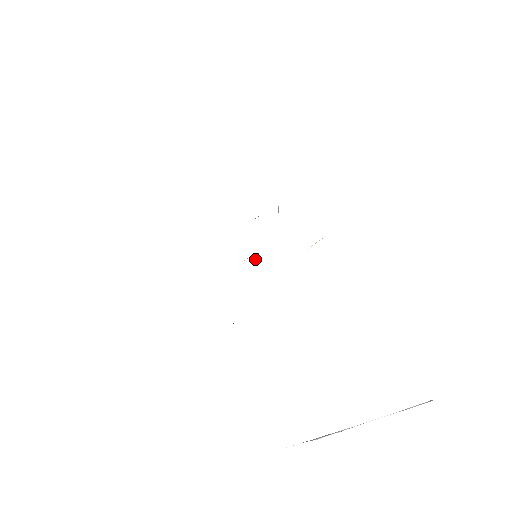
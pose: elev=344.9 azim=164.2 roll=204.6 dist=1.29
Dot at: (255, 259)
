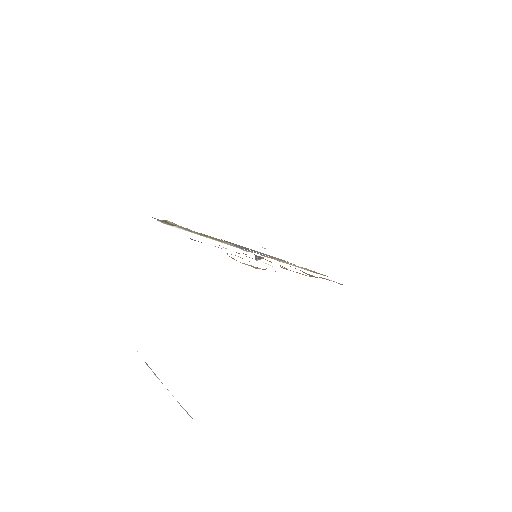
Dot at: (256, 260)
